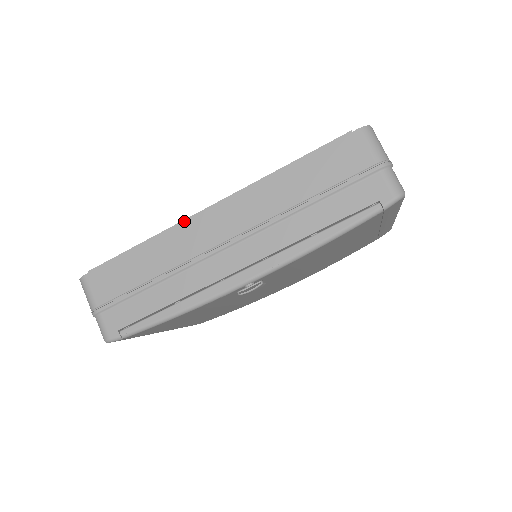
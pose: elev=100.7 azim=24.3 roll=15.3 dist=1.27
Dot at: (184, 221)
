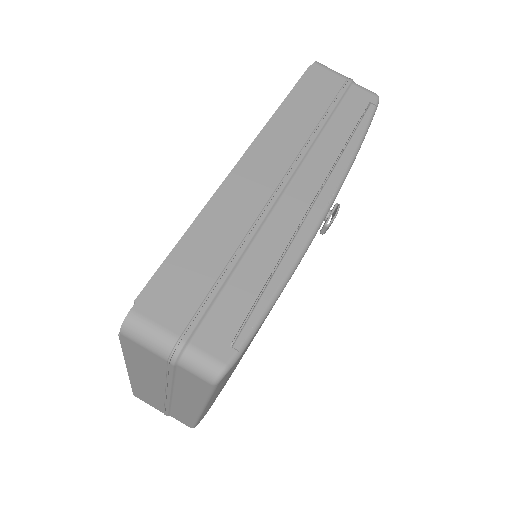
Dot at: (222, 185)
